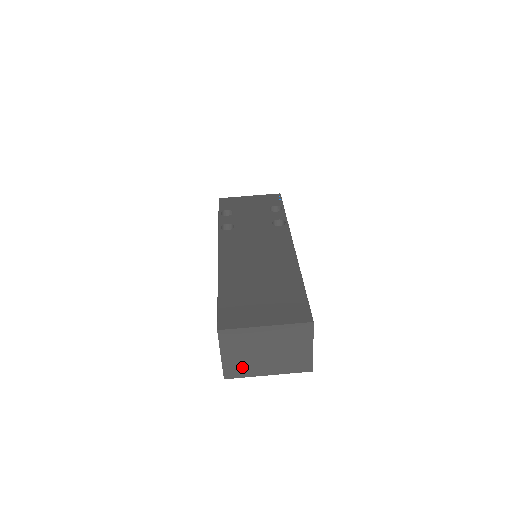
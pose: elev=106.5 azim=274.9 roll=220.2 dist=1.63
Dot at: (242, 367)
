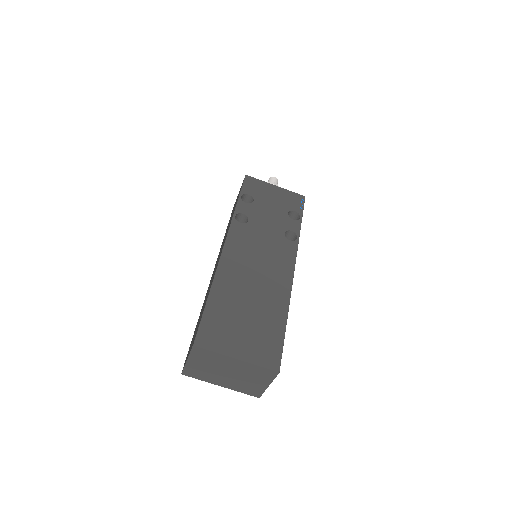
Dot at: (201, 373)
